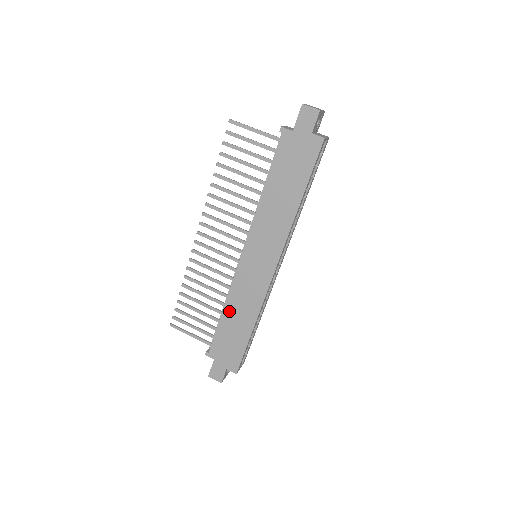
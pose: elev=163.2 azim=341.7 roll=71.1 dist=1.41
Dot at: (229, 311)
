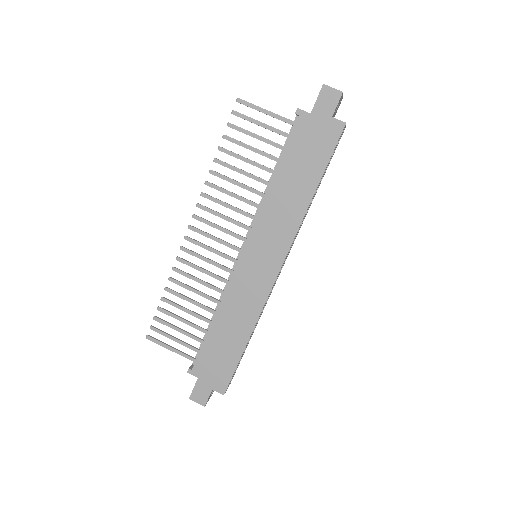
Dot at: (221, 319)
